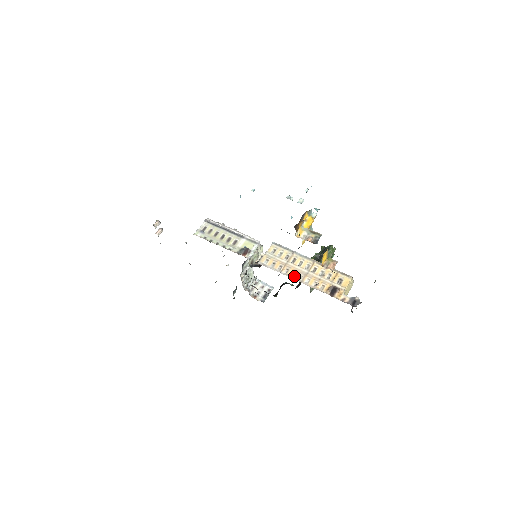
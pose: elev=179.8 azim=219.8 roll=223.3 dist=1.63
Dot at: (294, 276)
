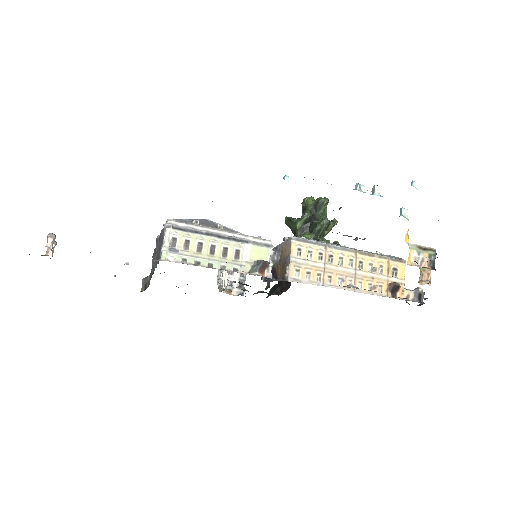
Dot at: (342, 284)
